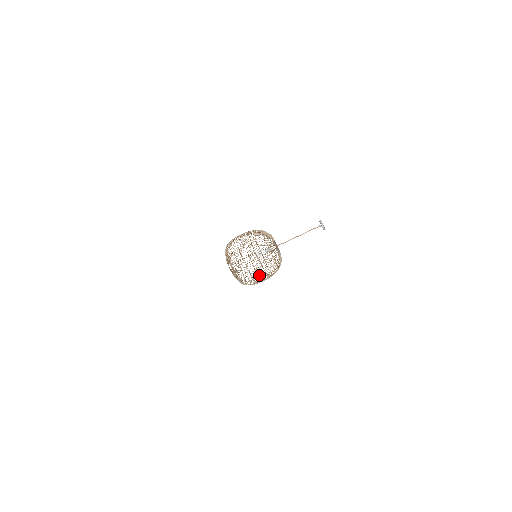
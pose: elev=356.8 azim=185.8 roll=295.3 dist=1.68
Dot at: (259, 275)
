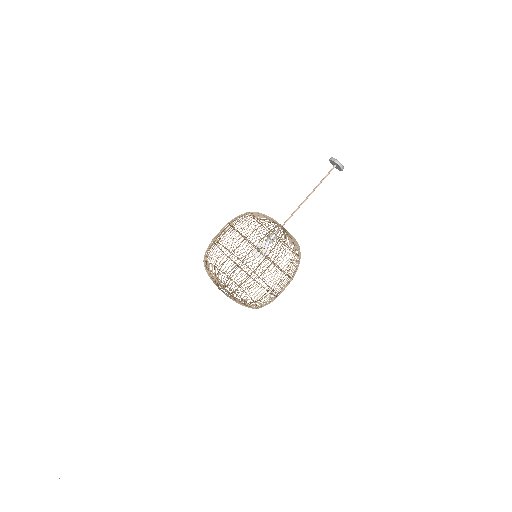
Dot at: occluded
